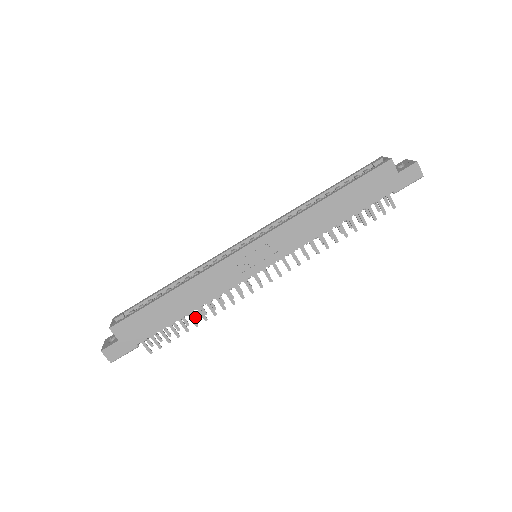
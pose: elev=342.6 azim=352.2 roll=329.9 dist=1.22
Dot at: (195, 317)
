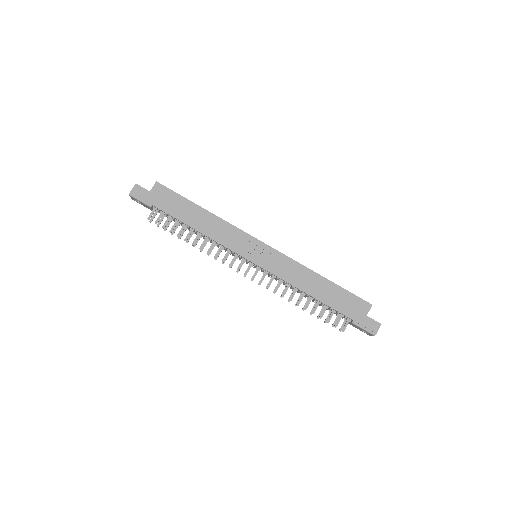
Dot at: (188, 240)
